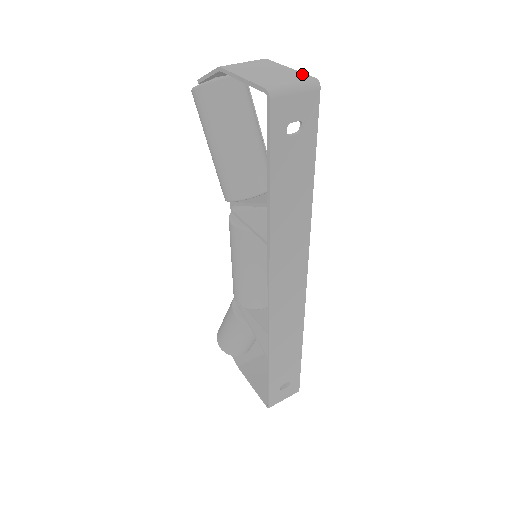
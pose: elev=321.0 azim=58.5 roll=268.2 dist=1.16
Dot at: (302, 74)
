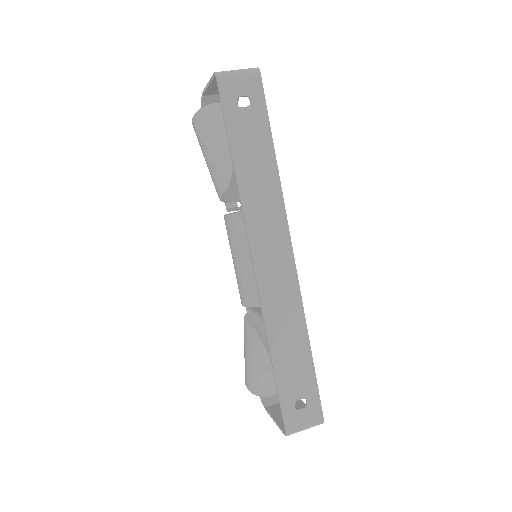
Dot at: occluded
